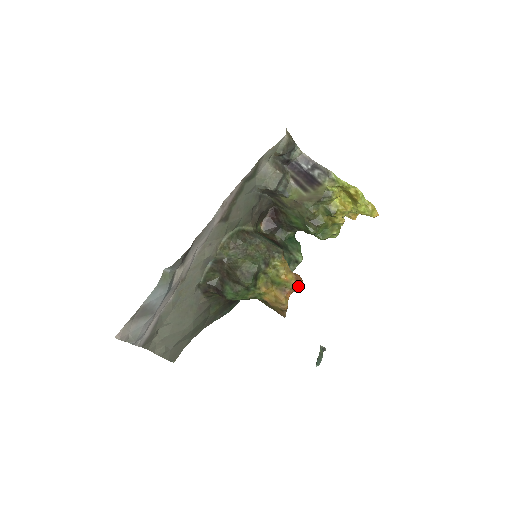
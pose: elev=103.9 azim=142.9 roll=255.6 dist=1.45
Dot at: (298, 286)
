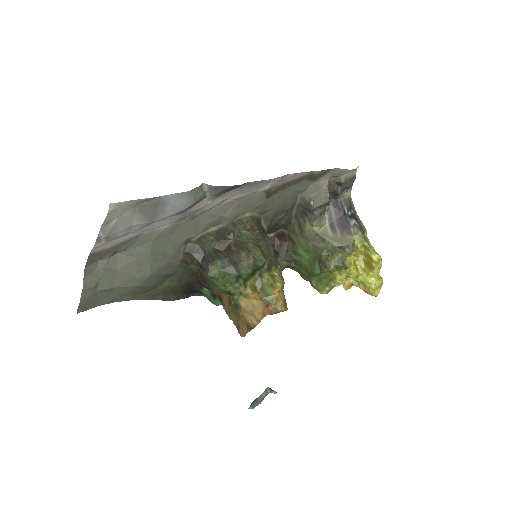
Dot at: (282, 310)
